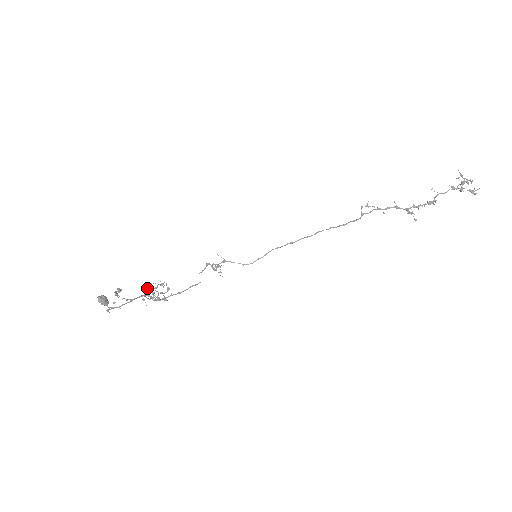
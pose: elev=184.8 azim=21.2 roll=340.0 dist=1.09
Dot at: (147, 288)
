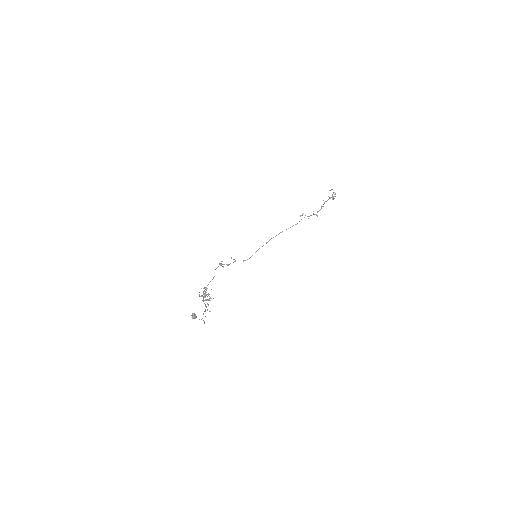
Dot at: (205, 295)
